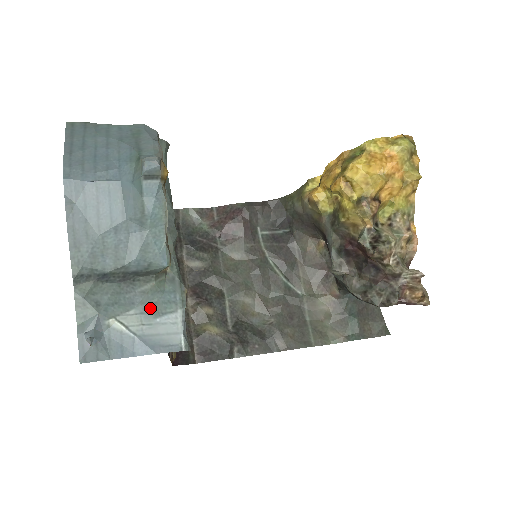
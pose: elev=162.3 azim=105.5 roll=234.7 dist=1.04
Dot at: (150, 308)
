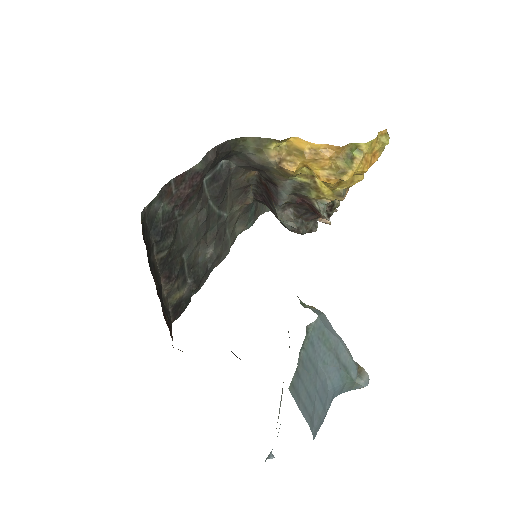
Dot at: occluded
